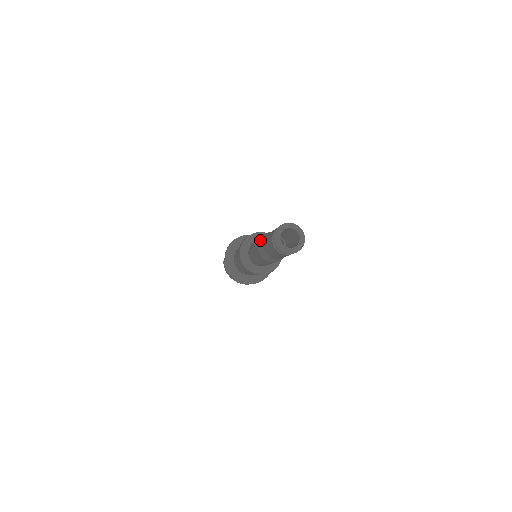
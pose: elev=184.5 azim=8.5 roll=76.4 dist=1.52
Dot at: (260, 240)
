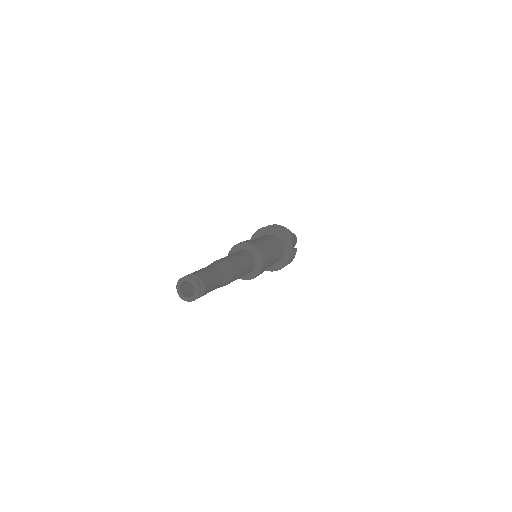
Dot at: occluded
